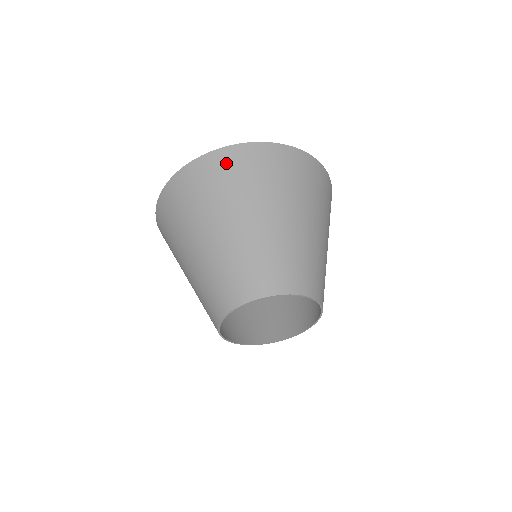
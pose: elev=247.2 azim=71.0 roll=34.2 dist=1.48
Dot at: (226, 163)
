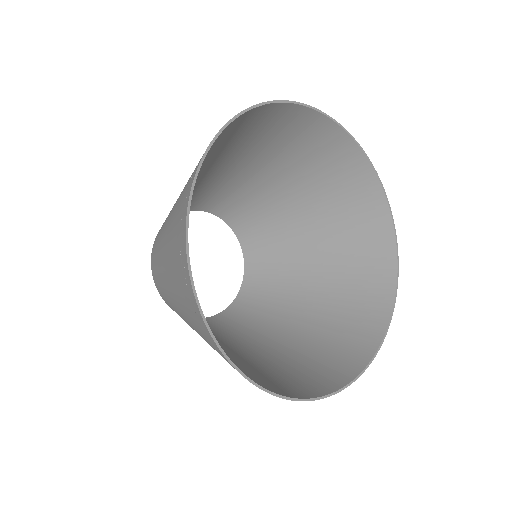
Dot at: (303, 388)
